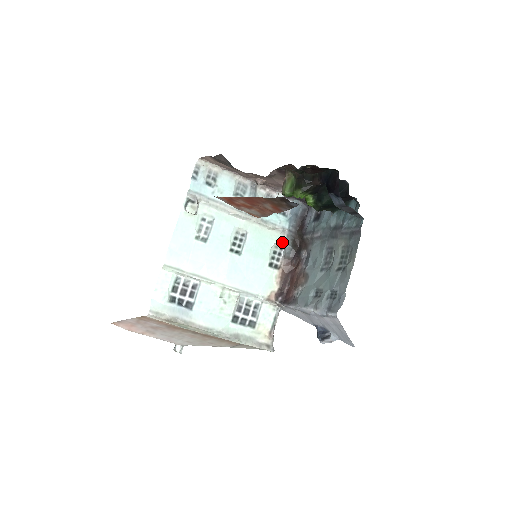
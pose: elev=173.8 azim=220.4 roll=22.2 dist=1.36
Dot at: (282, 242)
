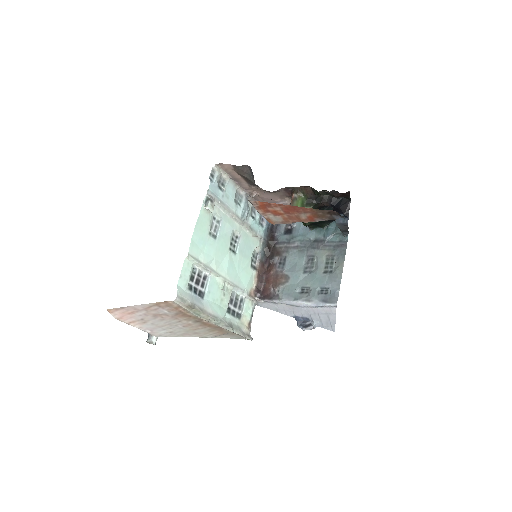
Dot at: (259, 248)
